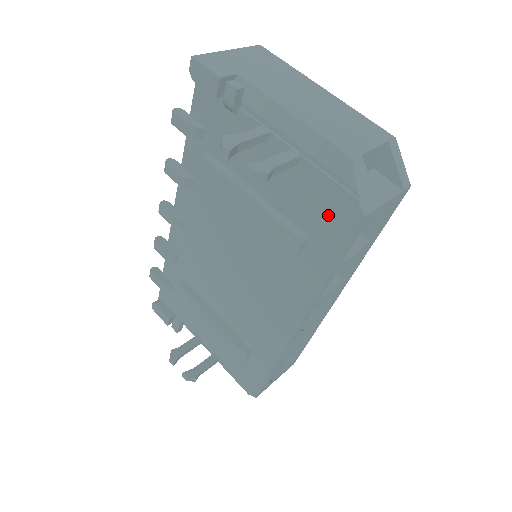
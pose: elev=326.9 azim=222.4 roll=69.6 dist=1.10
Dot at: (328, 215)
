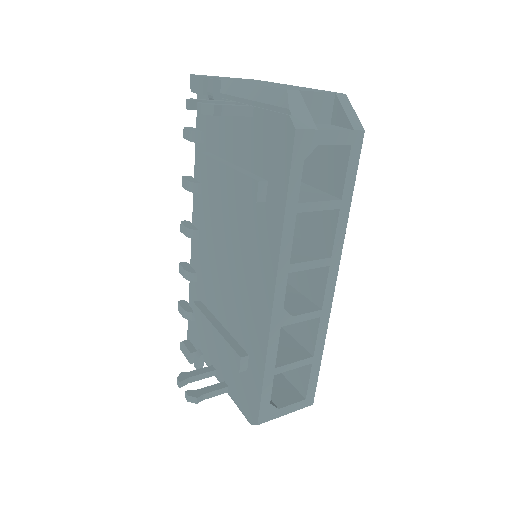
Dot at: (275, 147)
